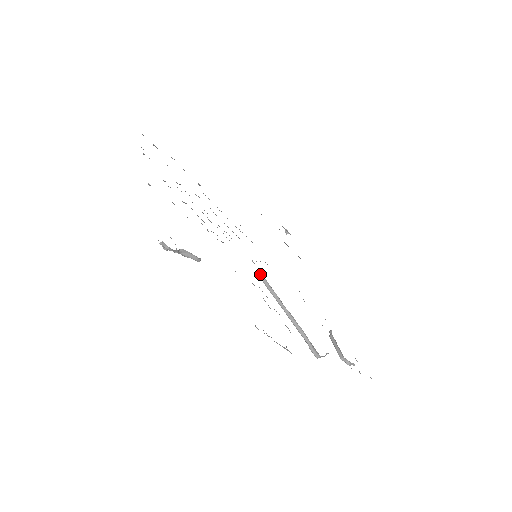
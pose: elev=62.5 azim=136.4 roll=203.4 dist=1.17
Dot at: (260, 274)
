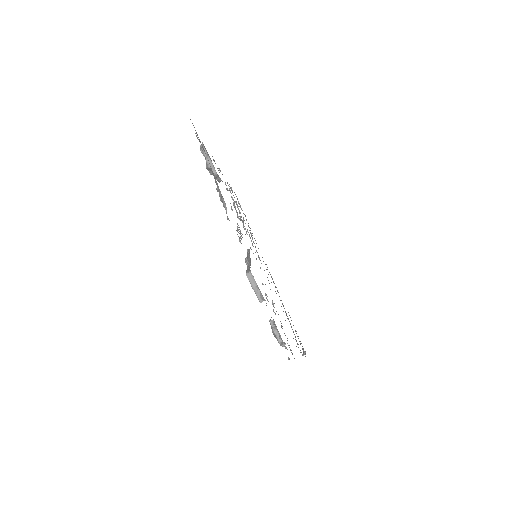
Dot at: (249, 250)
